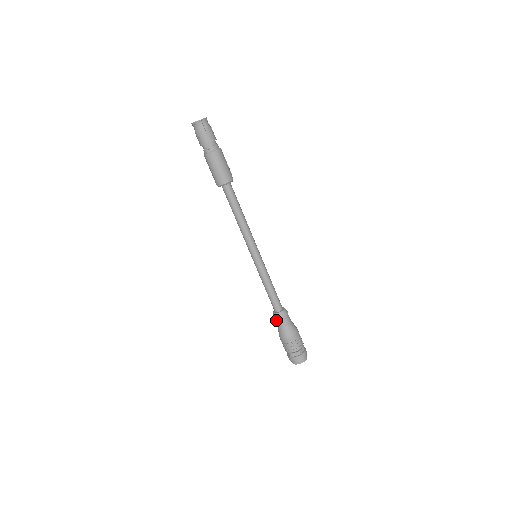
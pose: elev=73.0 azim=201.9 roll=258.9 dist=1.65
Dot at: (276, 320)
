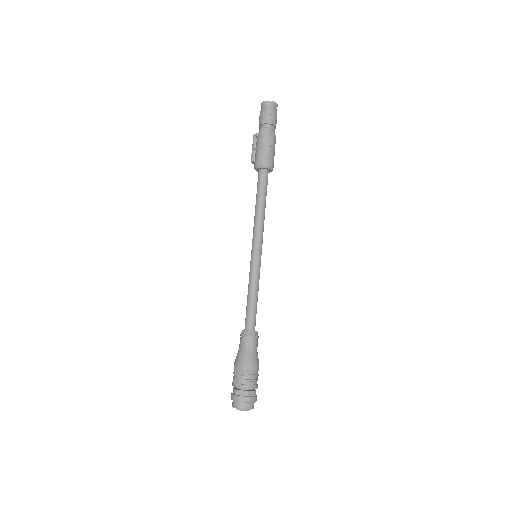
Dot at: (248, 340)
